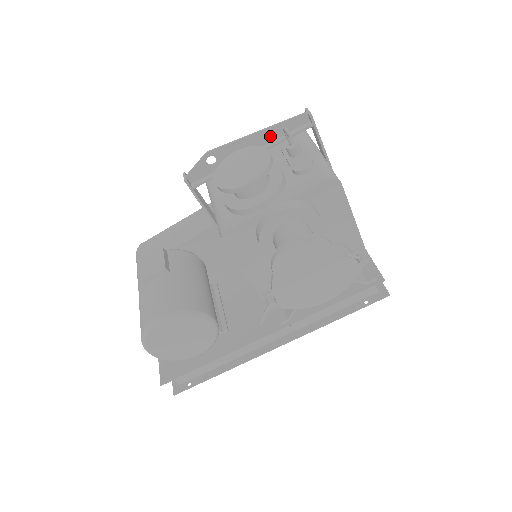
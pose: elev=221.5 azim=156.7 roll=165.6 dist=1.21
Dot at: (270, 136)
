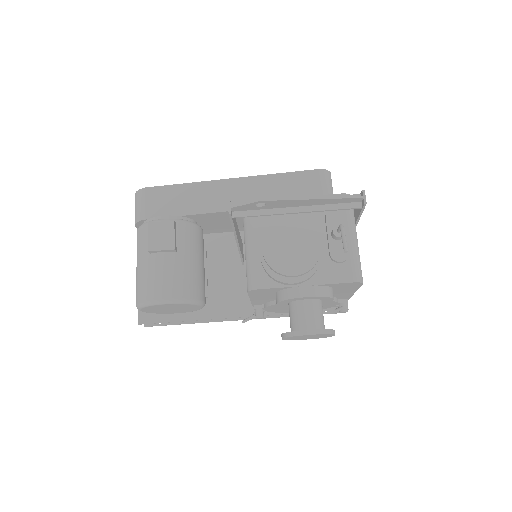
Dot at: (322, 202)
